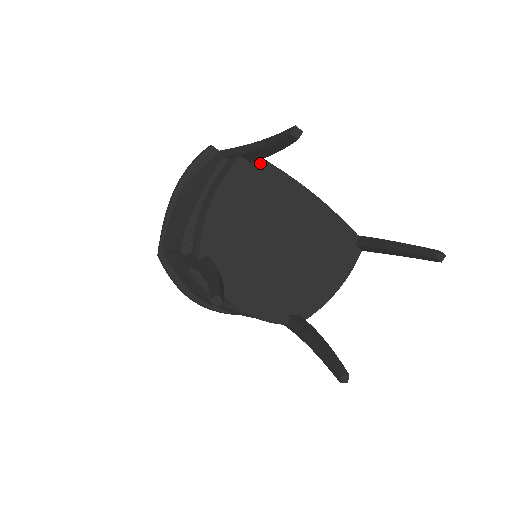
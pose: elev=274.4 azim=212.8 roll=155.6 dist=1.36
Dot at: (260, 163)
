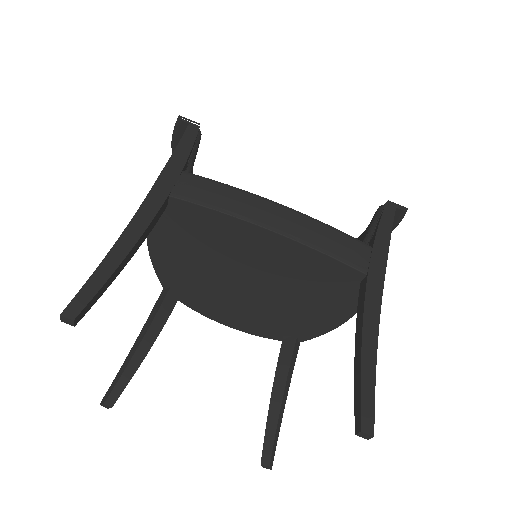
Dot at: (180, 204)
